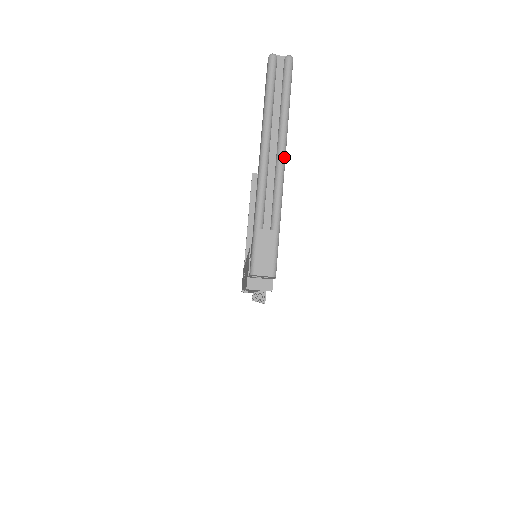
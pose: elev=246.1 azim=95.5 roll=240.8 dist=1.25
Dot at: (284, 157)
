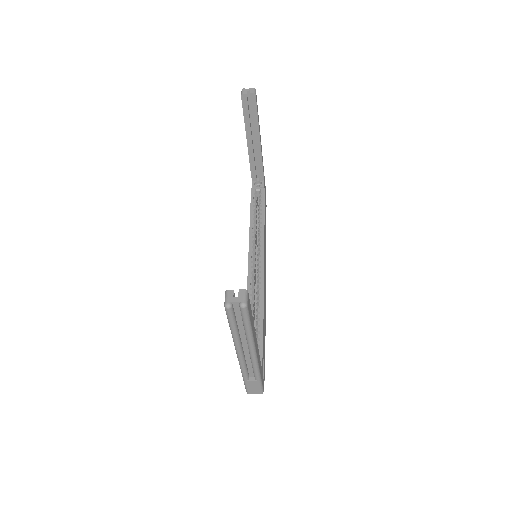
Dot at: (255, 353)
